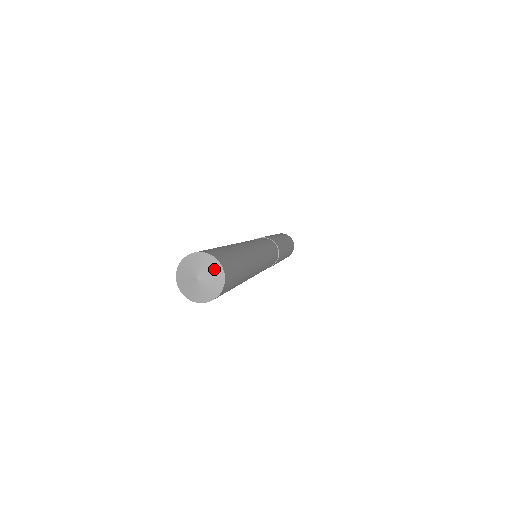
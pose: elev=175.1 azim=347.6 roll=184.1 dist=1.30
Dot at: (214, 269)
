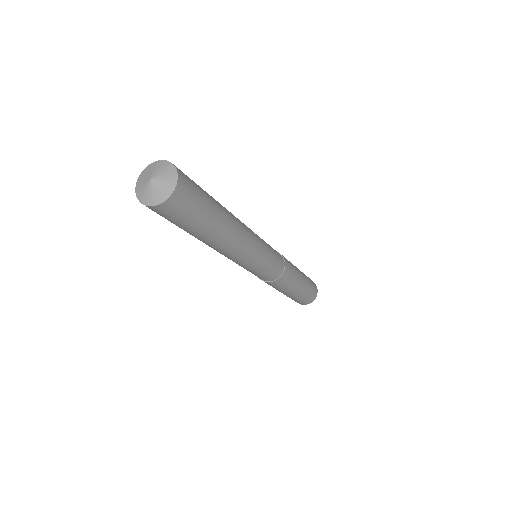
Dot at: (170, 176)
